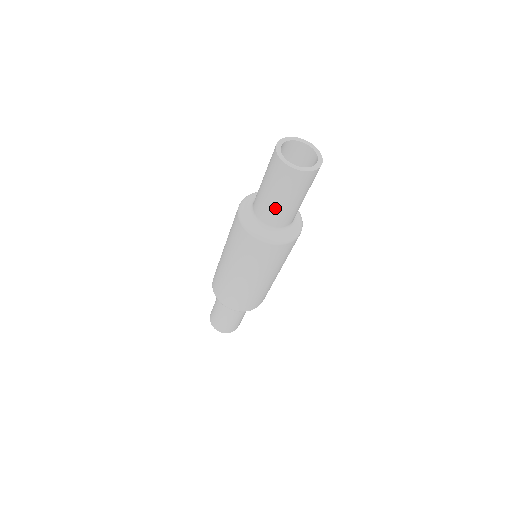
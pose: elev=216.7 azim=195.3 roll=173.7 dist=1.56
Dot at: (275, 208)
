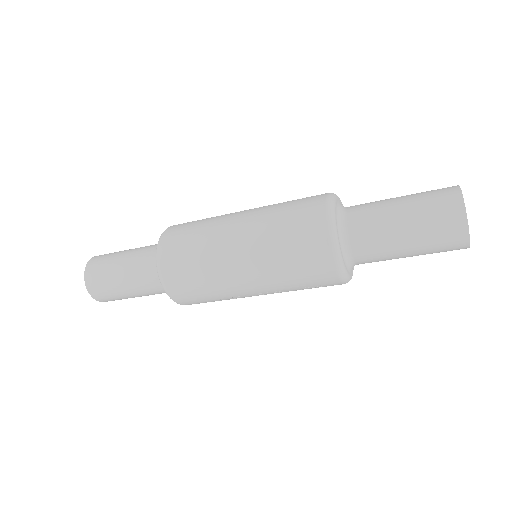
Dot at: (384, 223)
